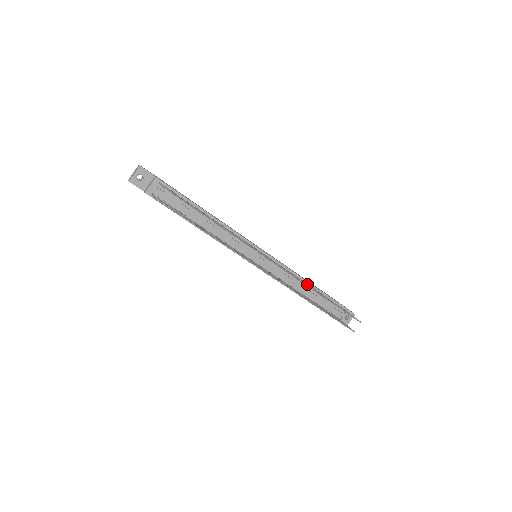
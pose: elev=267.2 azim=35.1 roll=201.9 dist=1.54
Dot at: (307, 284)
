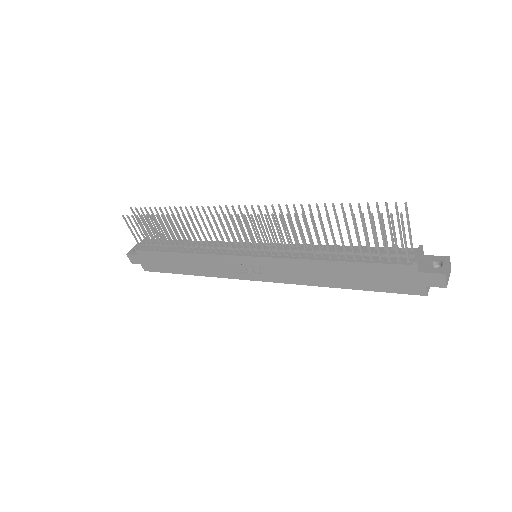
Dot at: occluded
